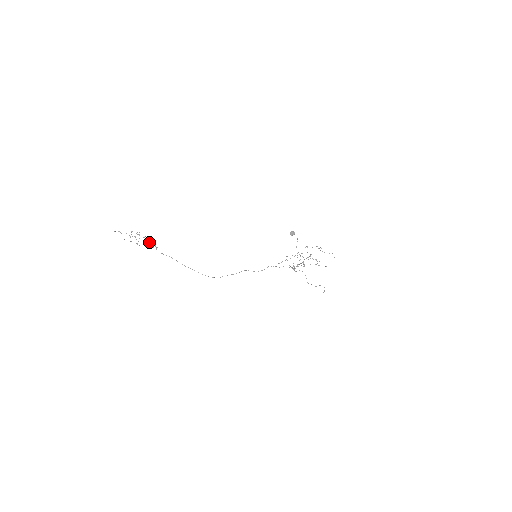
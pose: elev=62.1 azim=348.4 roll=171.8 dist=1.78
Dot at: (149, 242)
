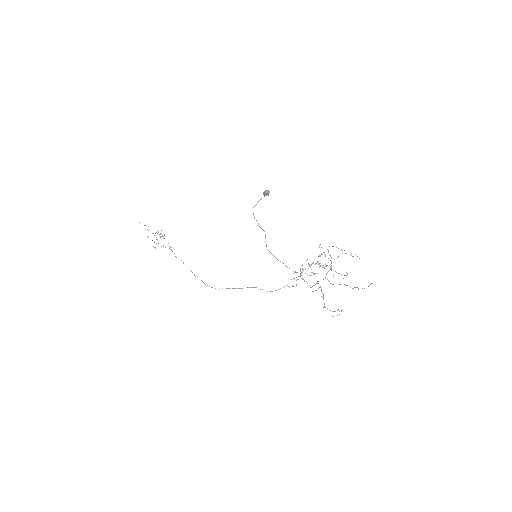
Dot at: (163, 238)
